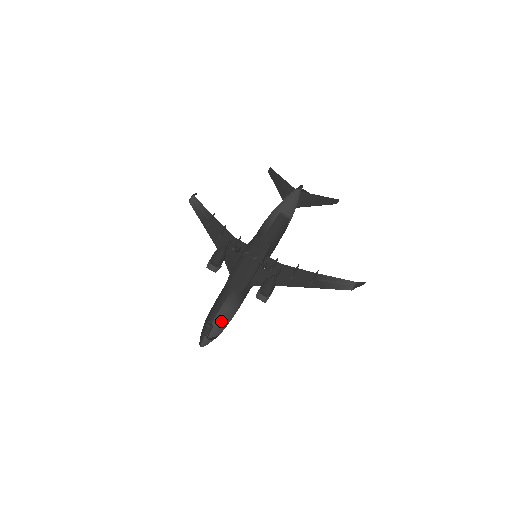
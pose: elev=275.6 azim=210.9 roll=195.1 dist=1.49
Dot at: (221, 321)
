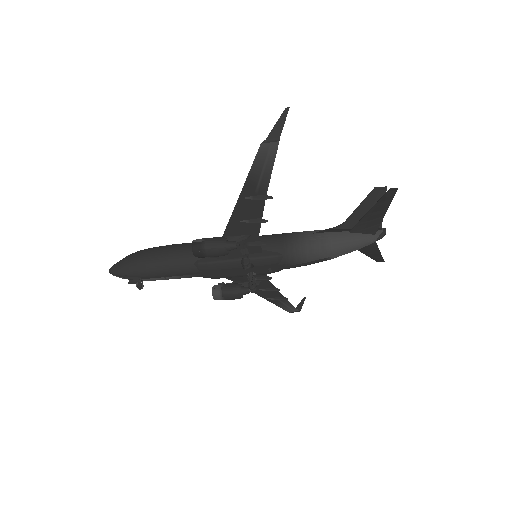
Dot at: occluded
